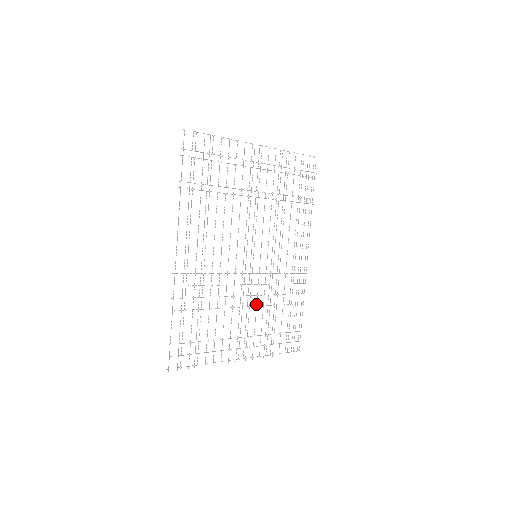
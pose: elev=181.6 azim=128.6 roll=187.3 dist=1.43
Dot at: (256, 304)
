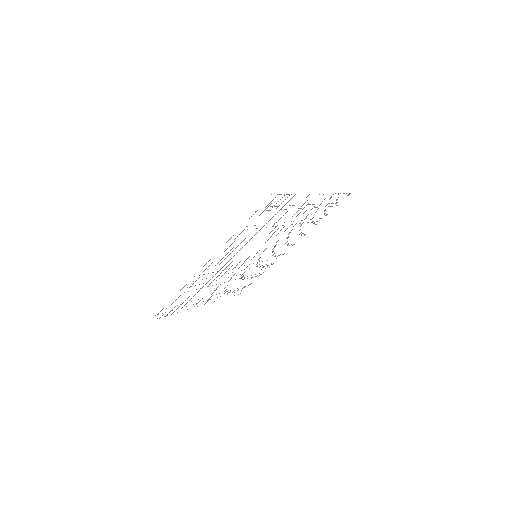
Dot at: occluded
